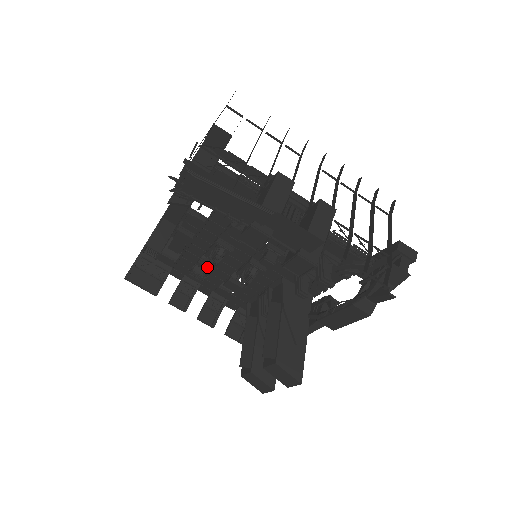
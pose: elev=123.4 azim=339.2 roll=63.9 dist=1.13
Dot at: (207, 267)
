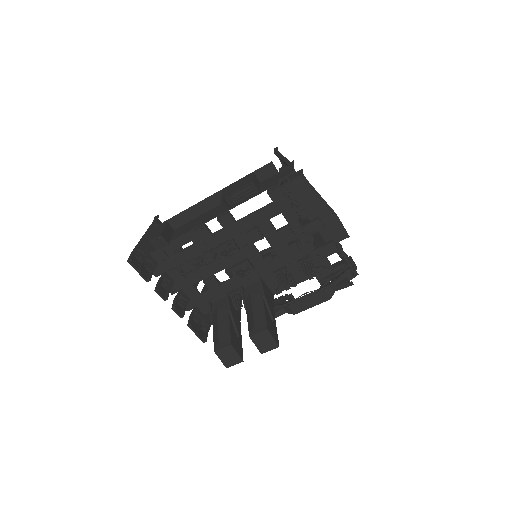
Dot at: occluded
